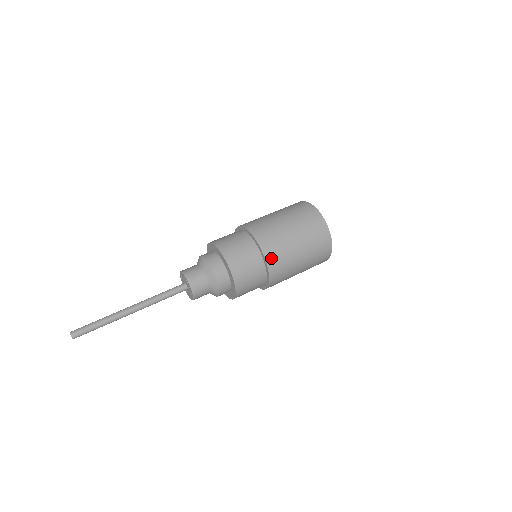
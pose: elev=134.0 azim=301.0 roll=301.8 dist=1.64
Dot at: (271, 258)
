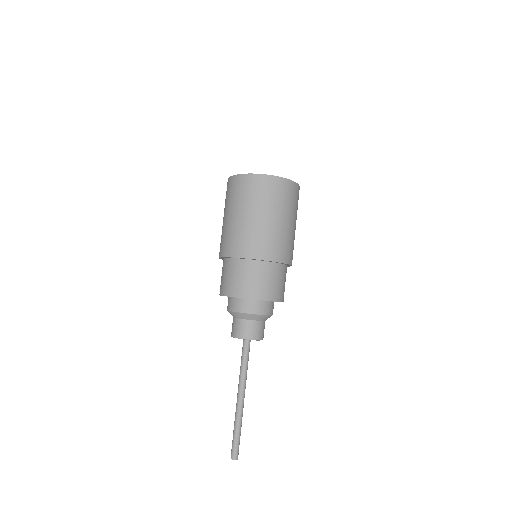
Dot at: occluded
